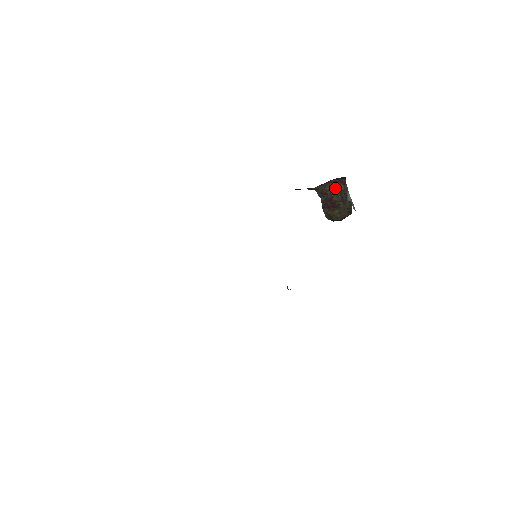
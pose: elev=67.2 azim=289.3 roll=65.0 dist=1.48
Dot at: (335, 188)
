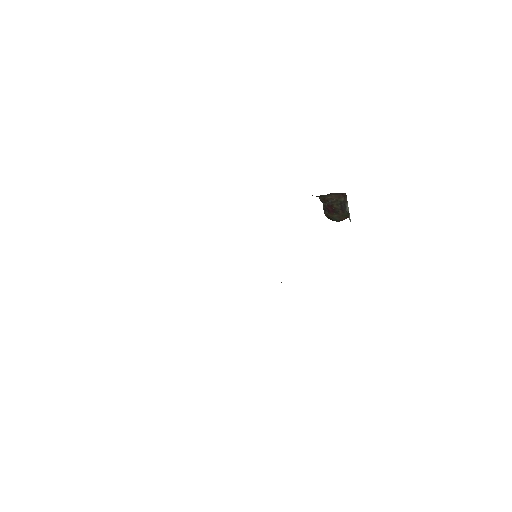
Dot at: (336, 198)
